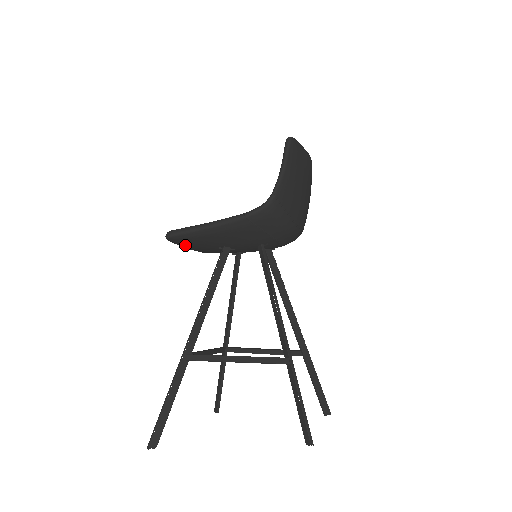
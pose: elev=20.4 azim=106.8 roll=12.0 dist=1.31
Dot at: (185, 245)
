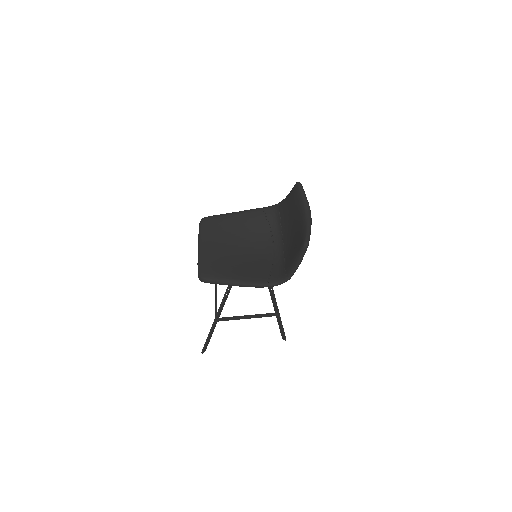
Dot at: occluded
